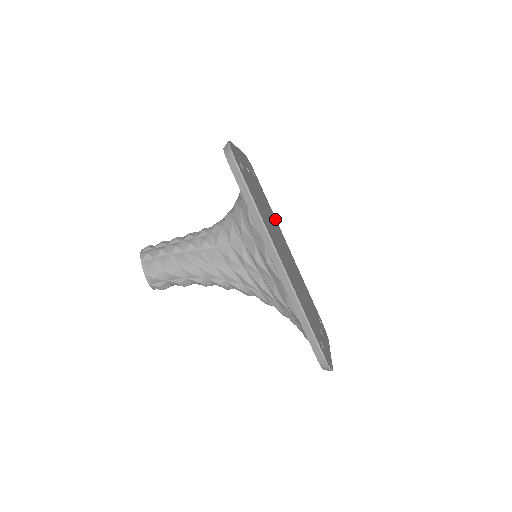
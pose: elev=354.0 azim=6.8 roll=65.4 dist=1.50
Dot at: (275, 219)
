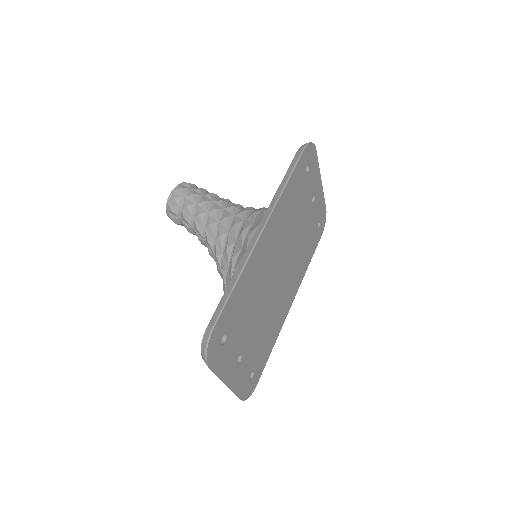
Dot at: (303, 273)
